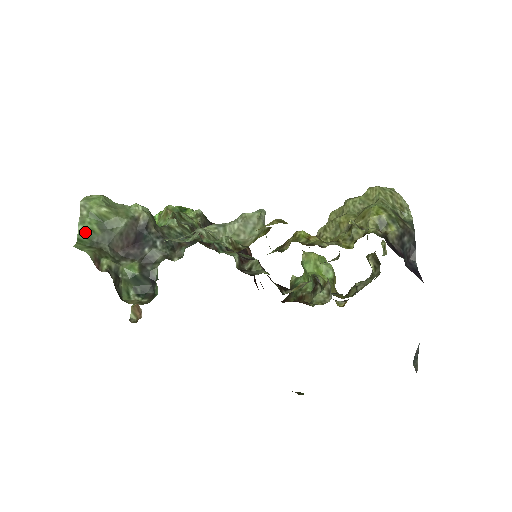
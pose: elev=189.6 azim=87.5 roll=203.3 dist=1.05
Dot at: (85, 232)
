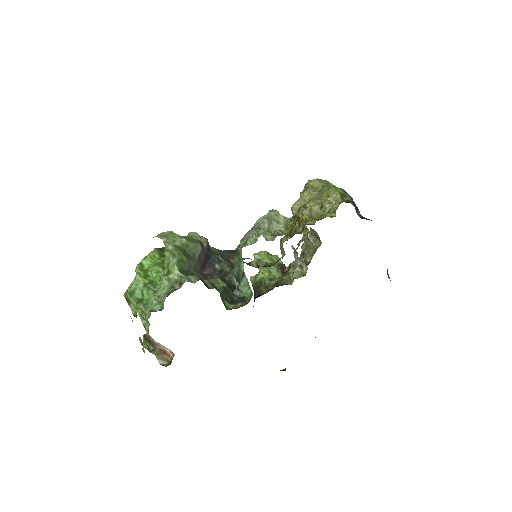
Dot at: (179, 263)
